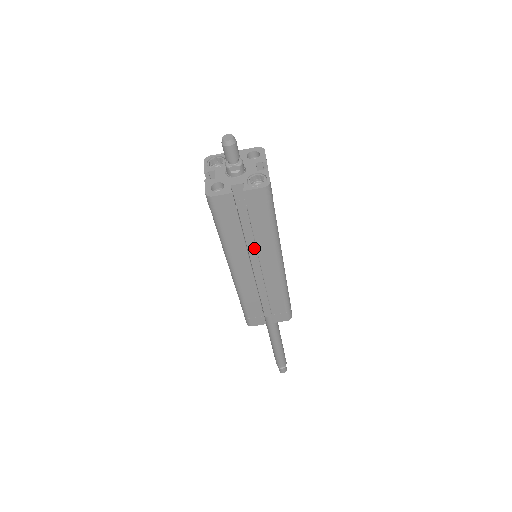
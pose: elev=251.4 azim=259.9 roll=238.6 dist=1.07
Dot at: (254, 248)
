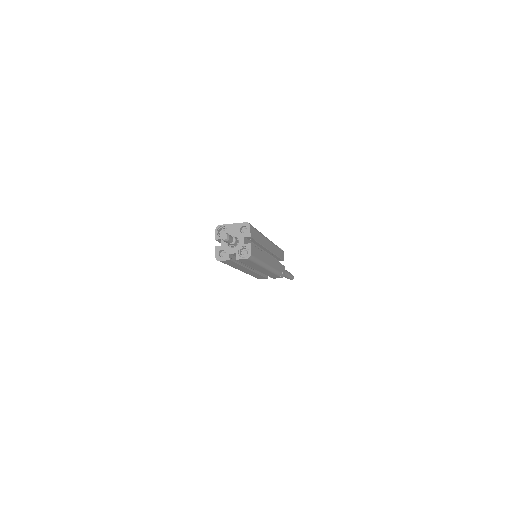
Dot at: occluded
